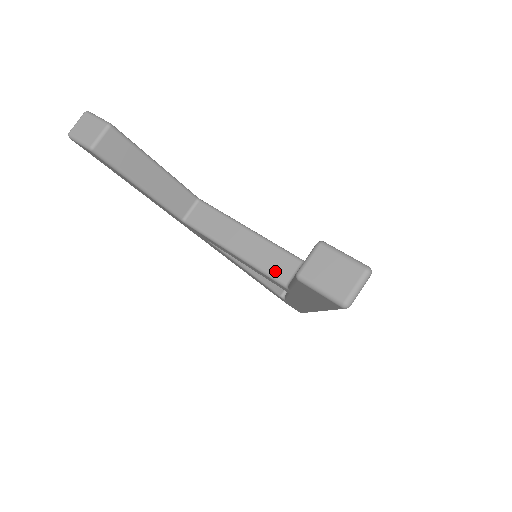
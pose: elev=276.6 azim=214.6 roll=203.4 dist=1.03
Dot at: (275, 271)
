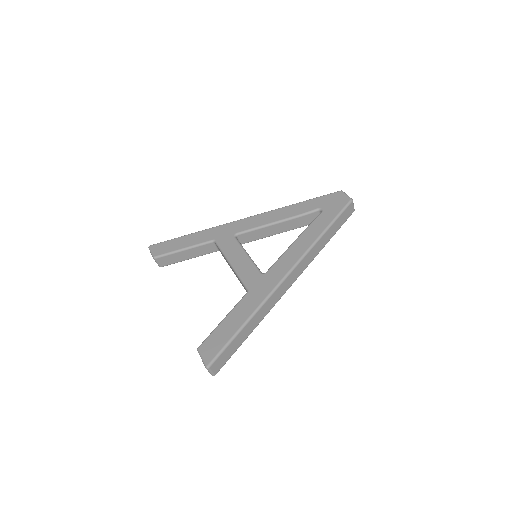
Dot at: (246, 291)
